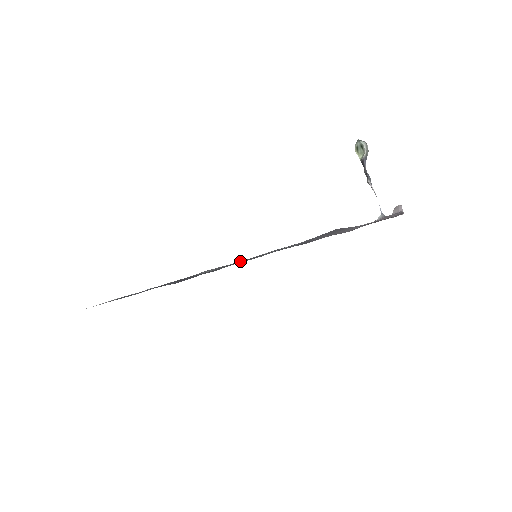
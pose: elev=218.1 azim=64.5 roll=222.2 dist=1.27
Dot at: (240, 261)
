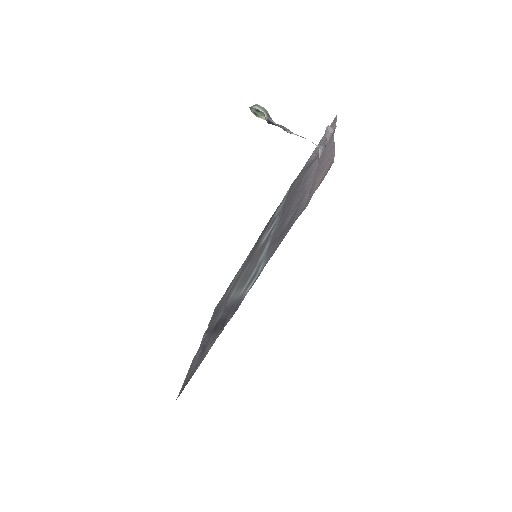
Dot at: (248, 258)
